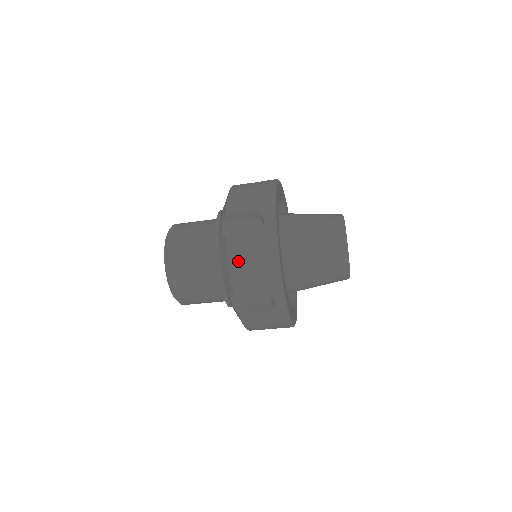
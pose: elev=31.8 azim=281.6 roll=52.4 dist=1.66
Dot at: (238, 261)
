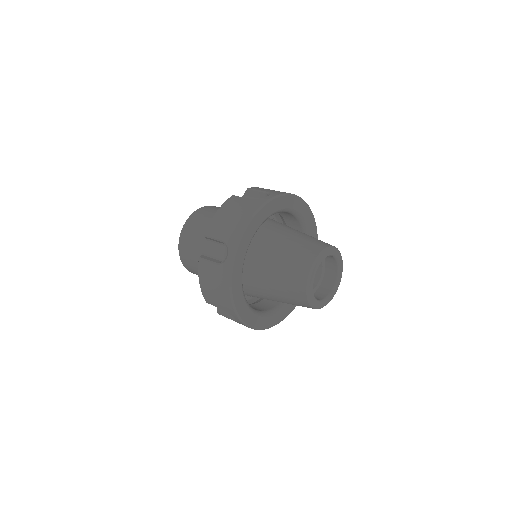
Dot at: (205, 282)
